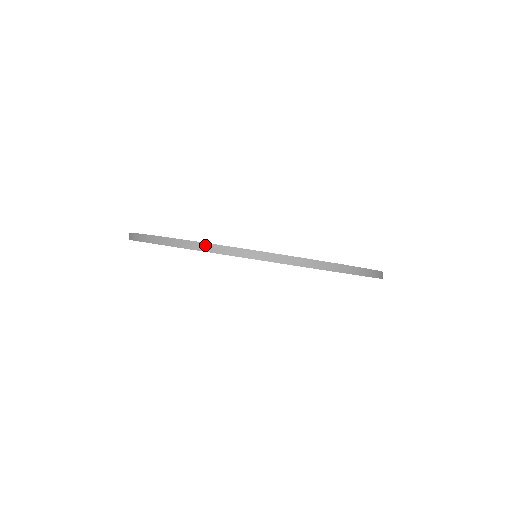
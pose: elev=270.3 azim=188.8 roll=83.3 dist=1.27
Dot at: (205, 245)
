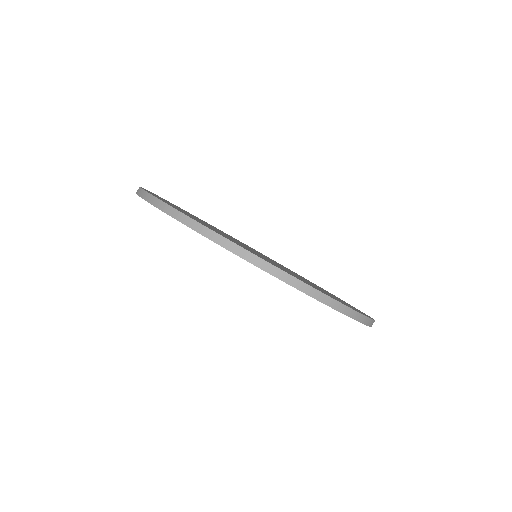
Dot at: (206, 229)
